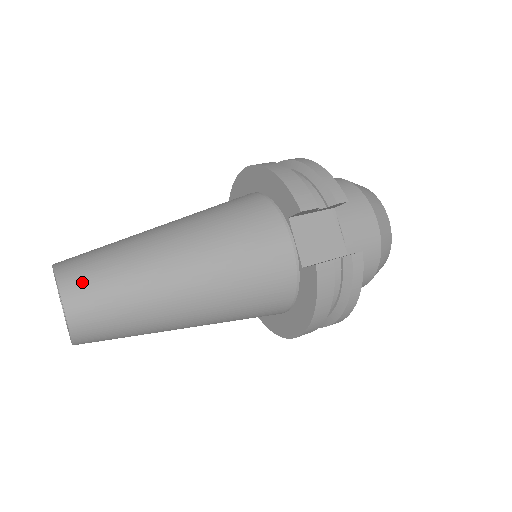
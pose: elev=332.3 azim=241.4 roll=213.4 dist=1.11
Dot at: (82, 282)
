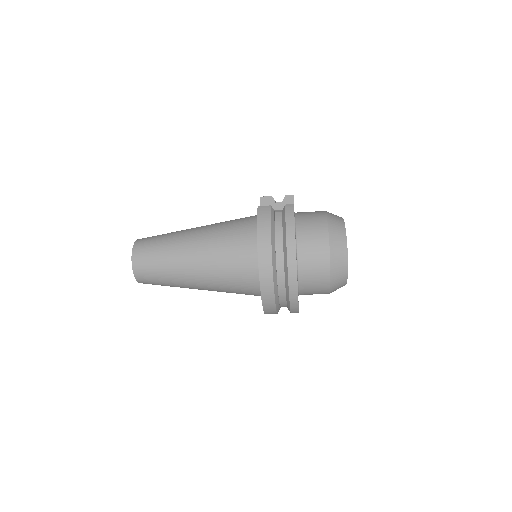
Dot at: occluded
